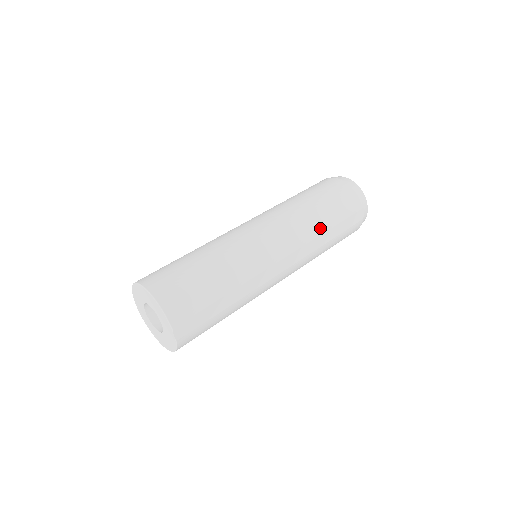
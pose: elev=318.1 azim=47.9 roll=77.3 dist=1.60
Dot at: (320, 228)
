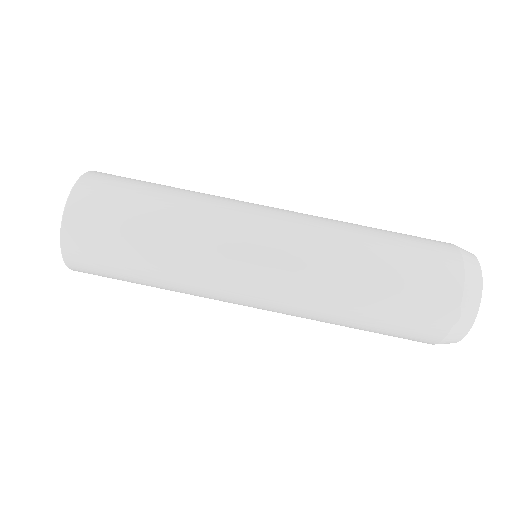
Dot at: (355, 273)
